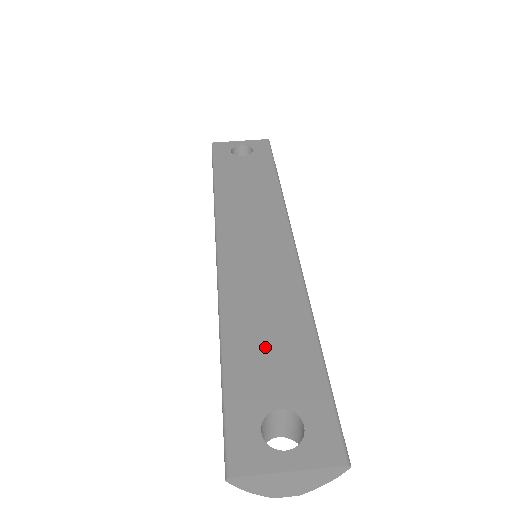
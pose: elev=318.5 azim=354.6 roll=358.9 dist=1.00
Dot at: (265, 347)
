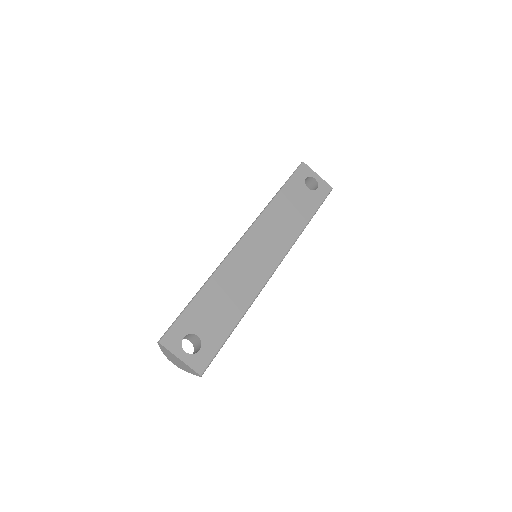
Dot at: (216, 307)
